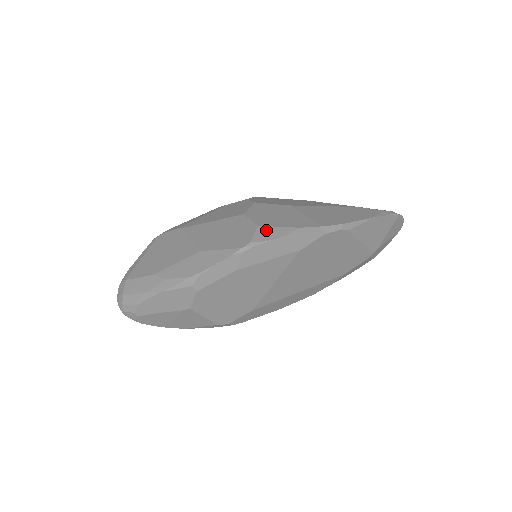
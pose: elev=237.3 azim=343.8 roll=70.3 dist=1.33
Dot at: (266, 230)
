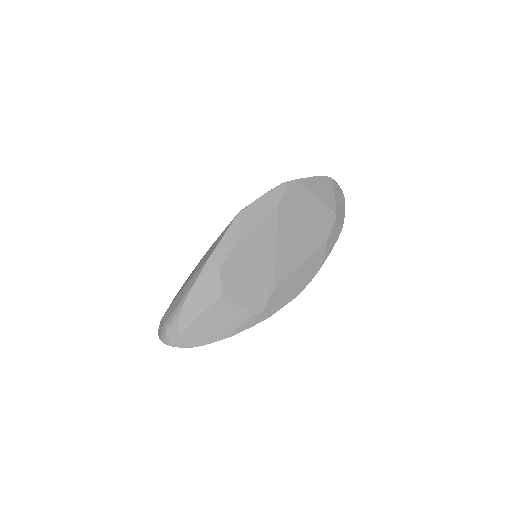
Dot at: occluded
